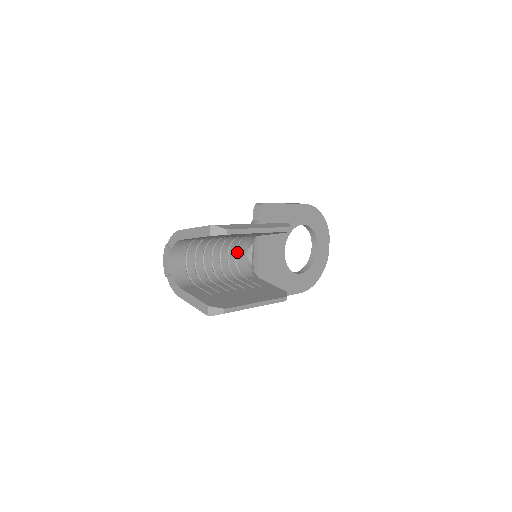
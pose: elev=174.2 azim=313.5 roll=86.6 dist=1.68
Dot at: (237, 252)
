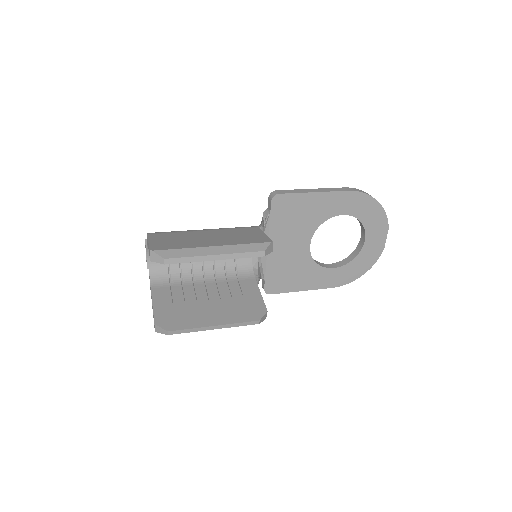
Dot at: occluded
